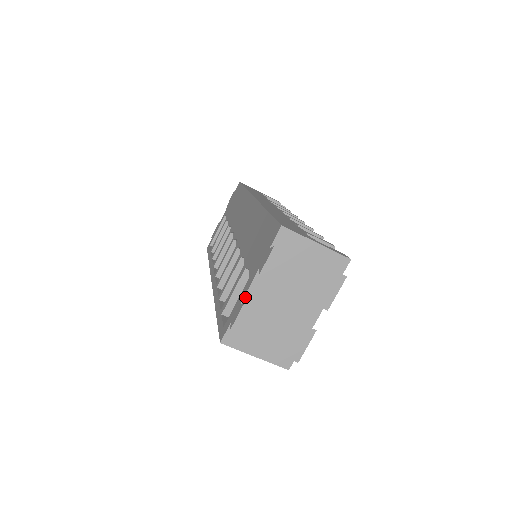
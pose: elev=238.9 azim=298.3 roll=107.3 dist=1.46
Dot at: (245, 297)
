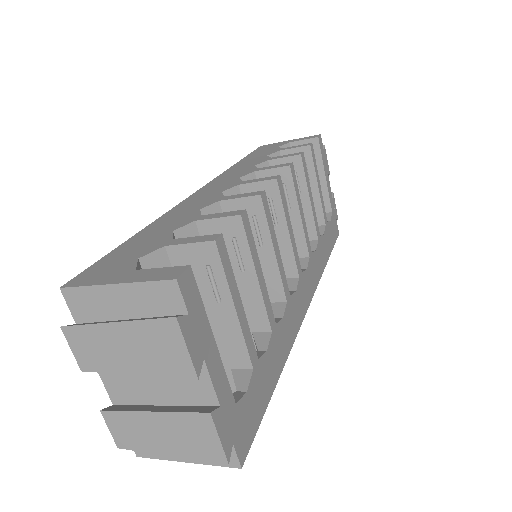
Dot at: (110, 395)
